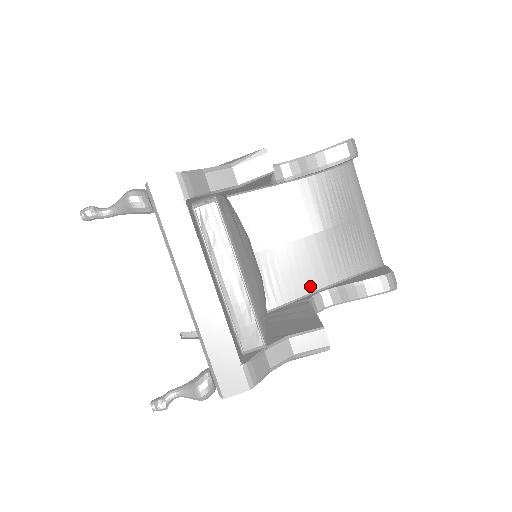
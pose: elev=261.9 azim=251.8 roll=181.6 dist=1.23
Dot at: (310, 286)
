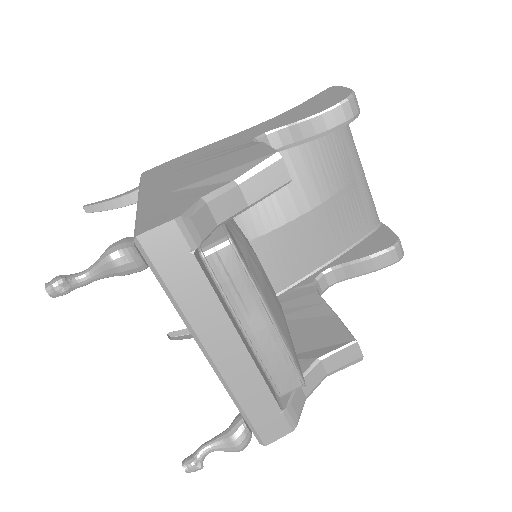
Dot at: (310, 266)
